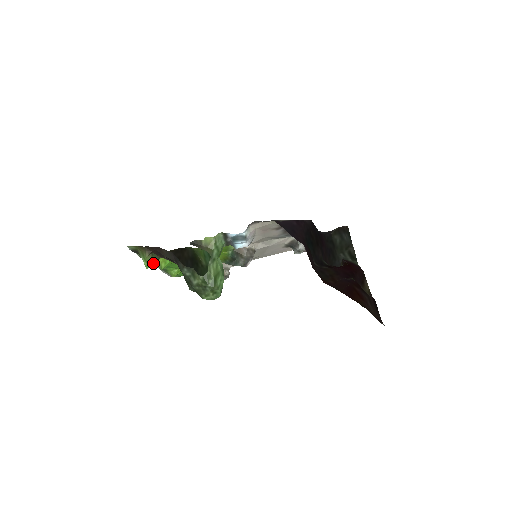
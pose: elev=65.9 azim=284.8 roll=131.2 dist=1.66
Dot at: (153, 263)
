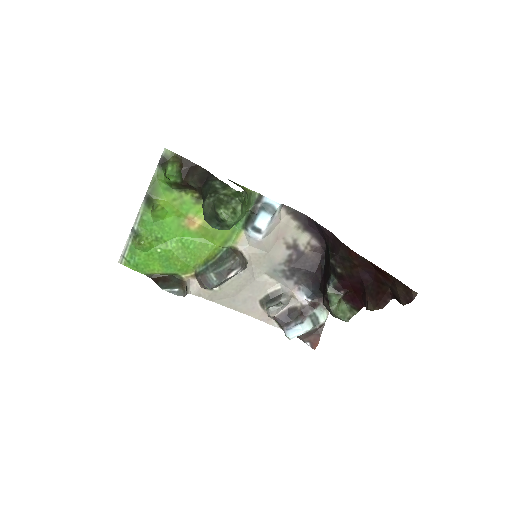
Dot at: (173, 178)
